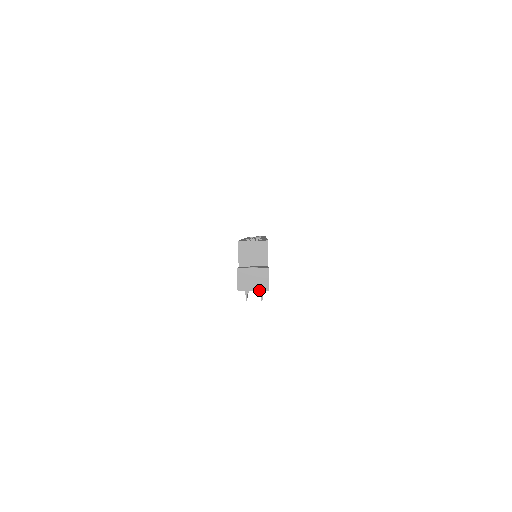
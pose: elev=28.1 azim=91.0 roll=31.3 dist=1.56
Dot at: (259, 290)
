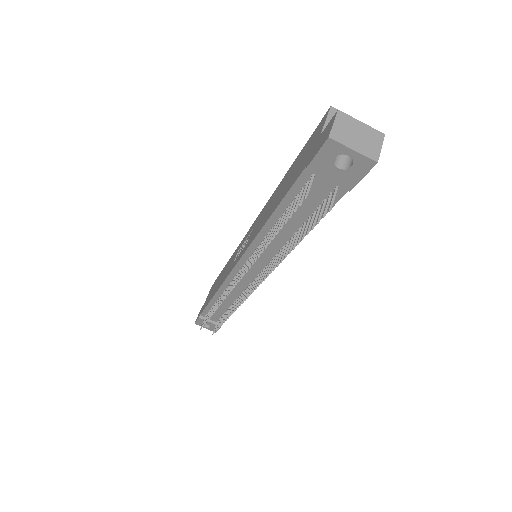
Dot at: (363, 153)
